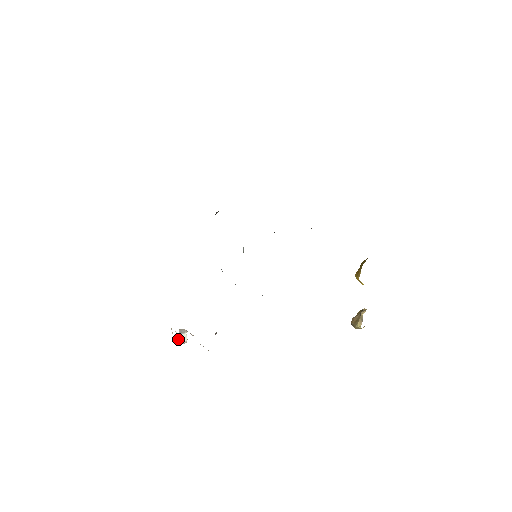
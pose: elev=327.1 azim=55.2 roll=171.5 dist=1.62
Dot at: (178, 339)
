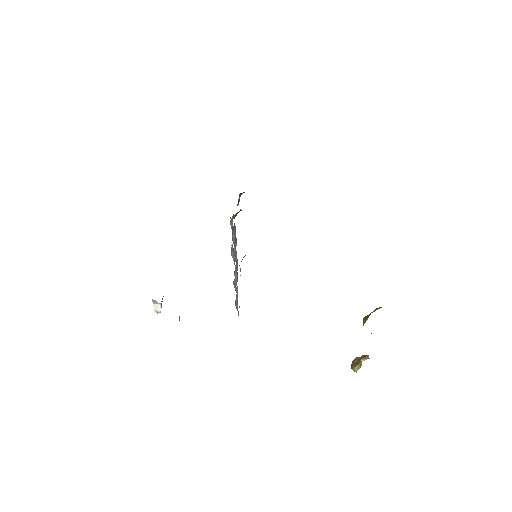
Dot at: occluded
